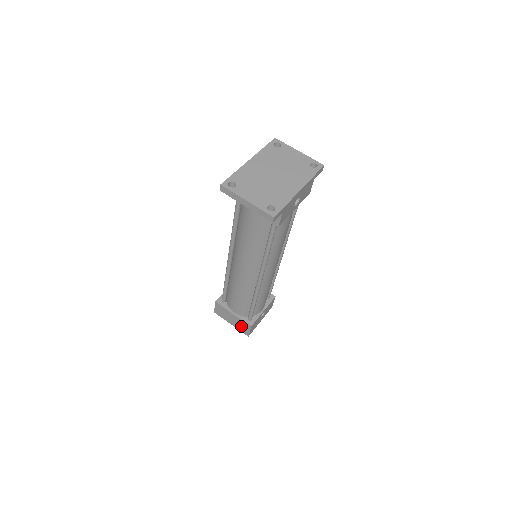
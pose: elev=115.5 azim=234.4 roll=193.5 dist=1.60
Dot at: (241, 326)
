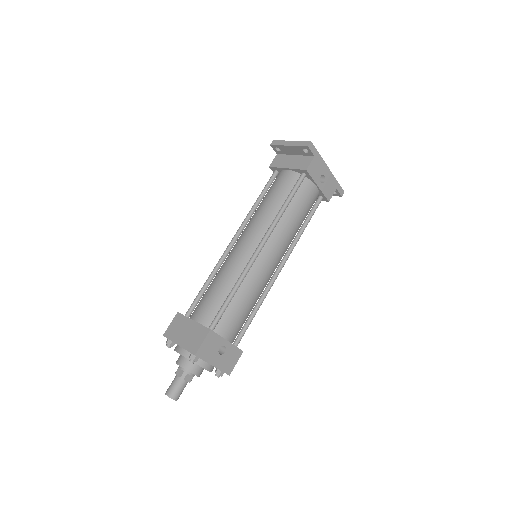
Dot at: (194, 338)
